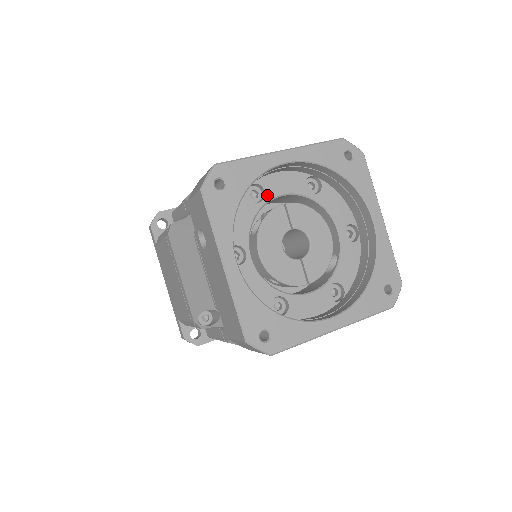
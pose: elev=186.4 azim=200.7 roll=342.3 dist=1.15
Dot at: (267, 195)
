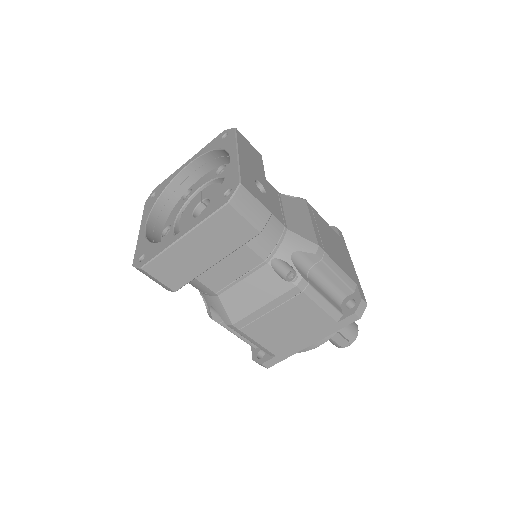
Dot at: (193, 192)
